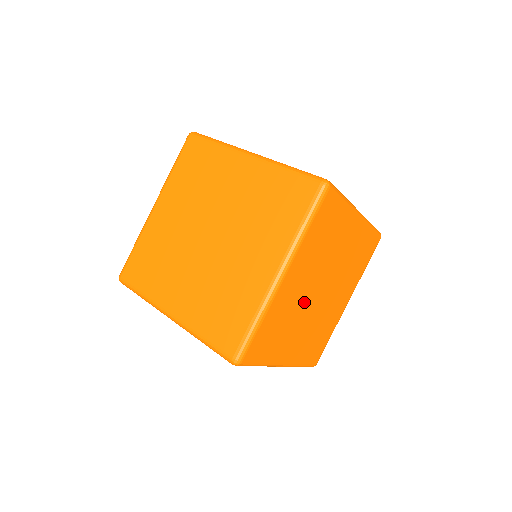
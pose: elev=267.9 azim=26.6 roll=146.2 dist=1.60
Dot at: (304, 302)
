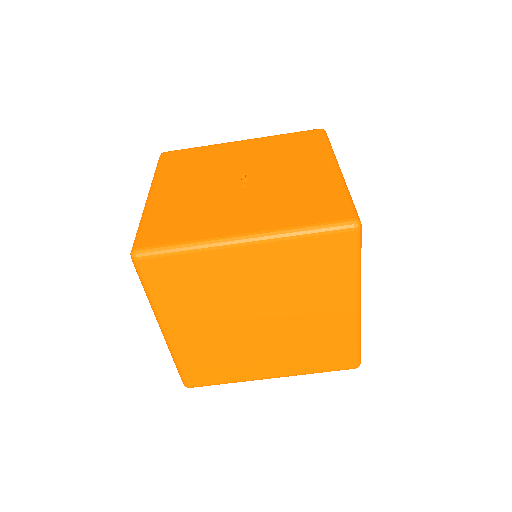
Dot at: (235, 336)
